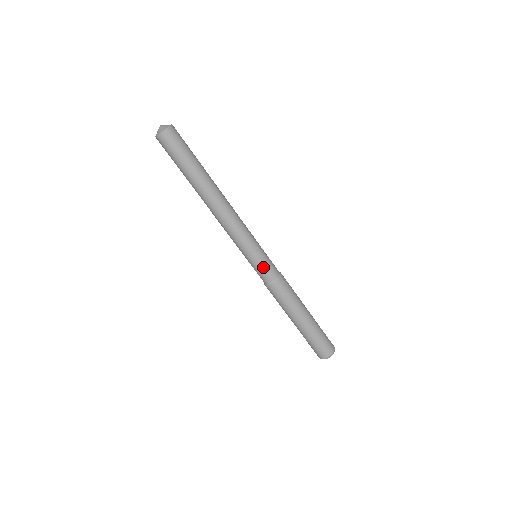
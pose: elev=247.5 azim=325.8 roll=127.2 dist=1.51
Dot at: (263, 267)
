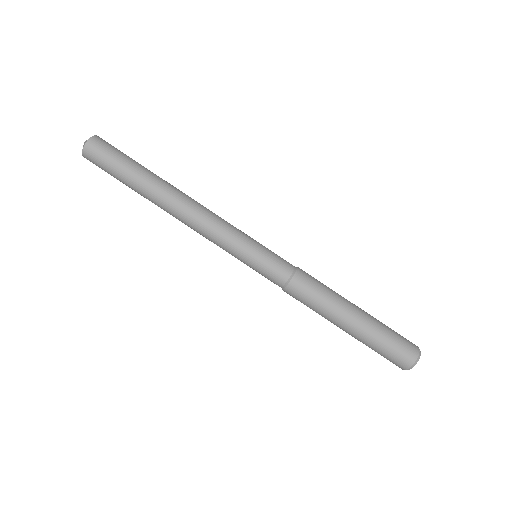
Dot at: (274, 256)
